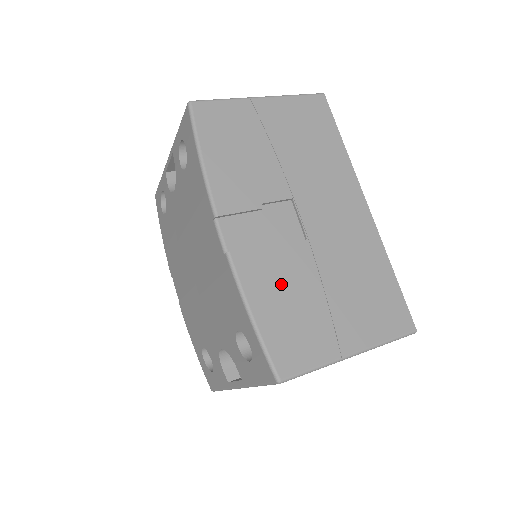
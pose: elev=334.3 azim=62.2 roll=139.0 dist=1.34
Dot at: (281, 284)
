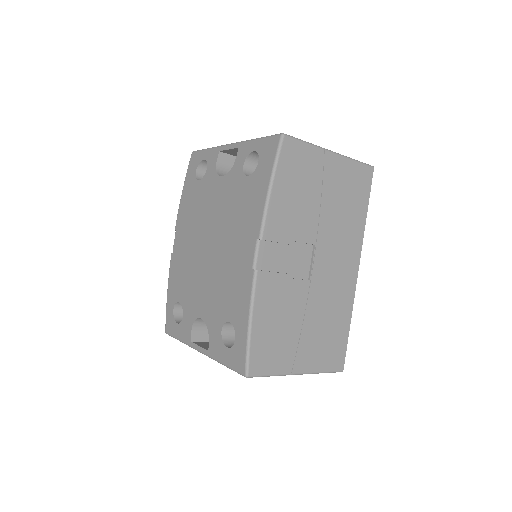
Dot at: (279, 308)
